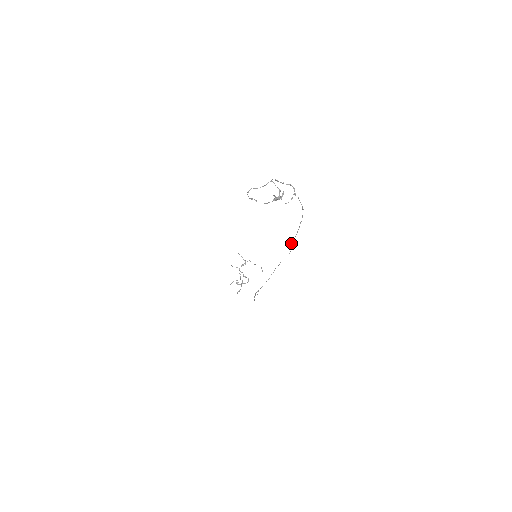
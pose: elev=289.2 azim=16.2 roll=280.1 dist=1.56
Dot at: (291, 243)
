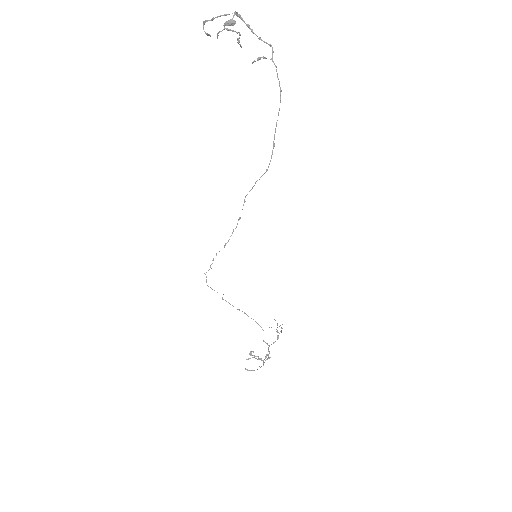
Dot at: (266, 170)
